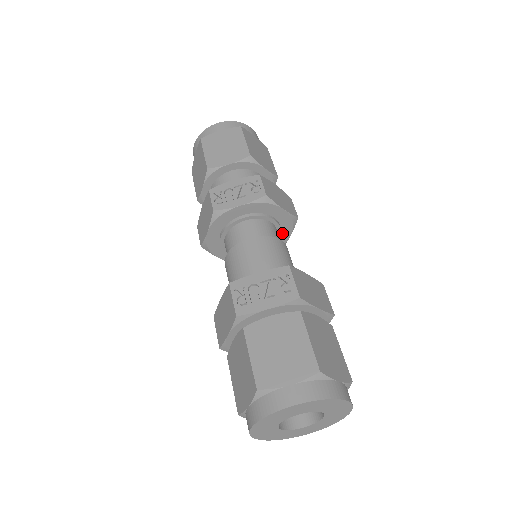
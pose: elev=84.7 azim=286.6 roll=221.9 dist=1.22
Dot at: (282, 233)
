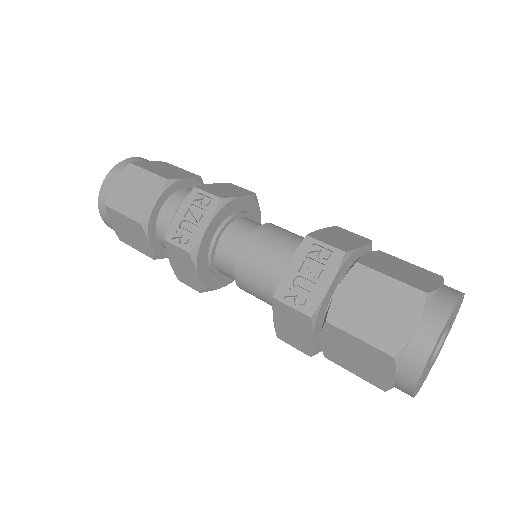
Dot at: occluded
